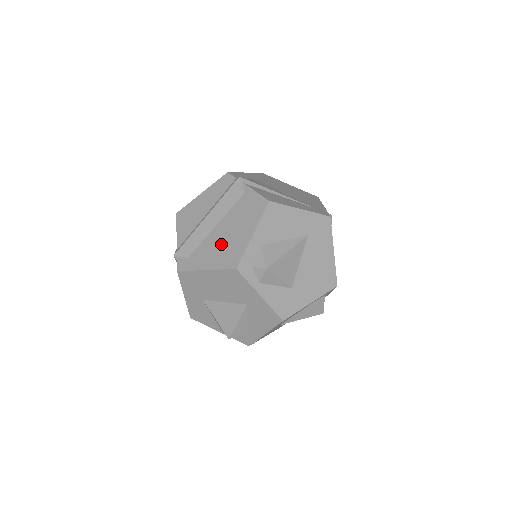
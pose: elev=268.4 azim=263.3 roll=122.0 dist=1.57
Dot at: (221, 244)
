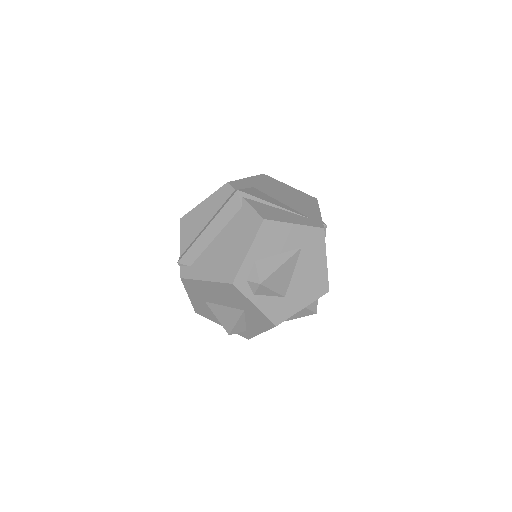
Dot at: (219, 257)
